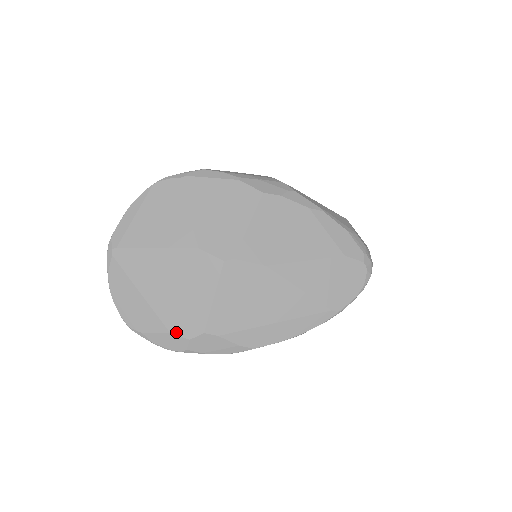
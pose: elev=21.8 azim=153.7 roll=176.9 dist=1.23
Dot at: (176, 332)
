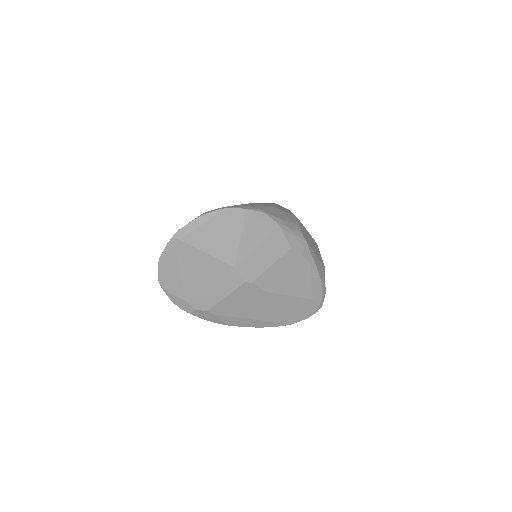
Dot at: (190, 303)
